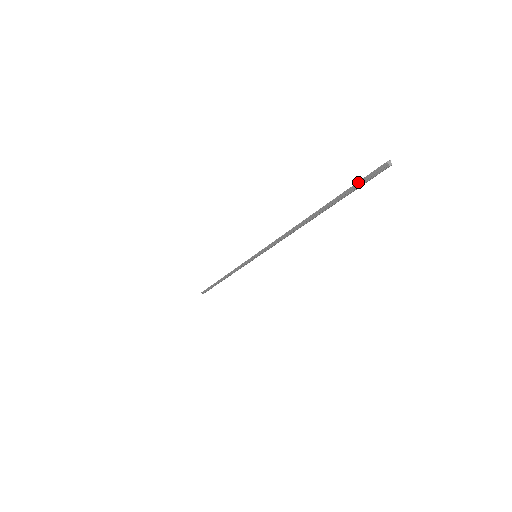
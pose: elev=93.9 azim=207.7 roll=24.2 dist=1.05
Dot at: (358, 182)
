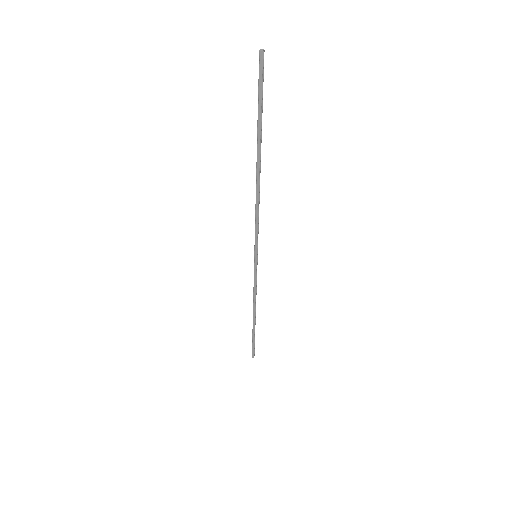
Dot at: (259, 89)
